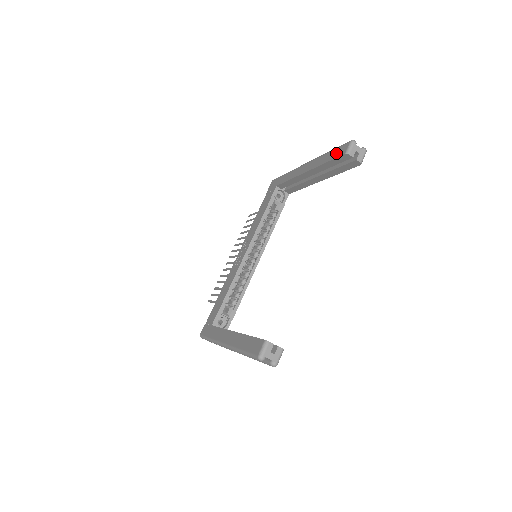
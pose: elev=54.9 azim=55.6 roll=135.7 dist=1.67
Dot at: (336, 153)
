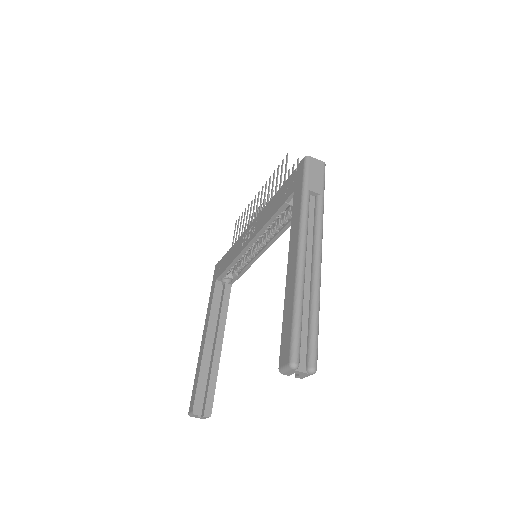
Dot at: (284, 339)
